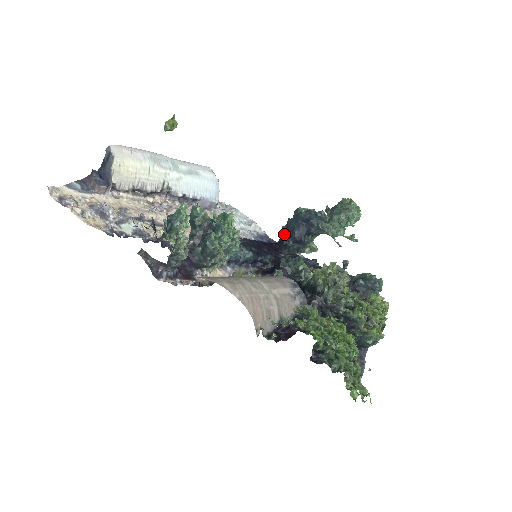
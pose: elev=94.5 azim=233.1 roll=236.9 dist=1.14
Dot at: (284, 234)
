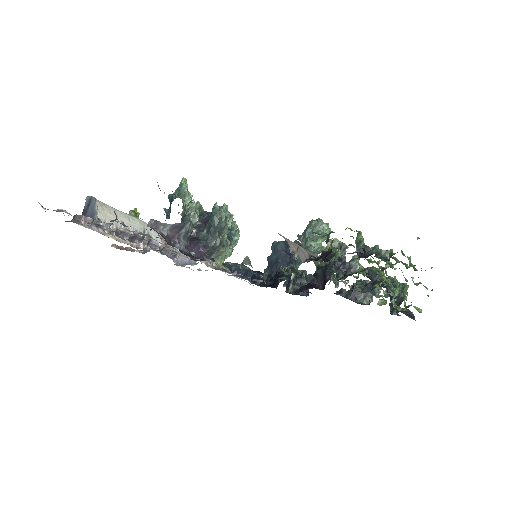
Dot at: occluded
